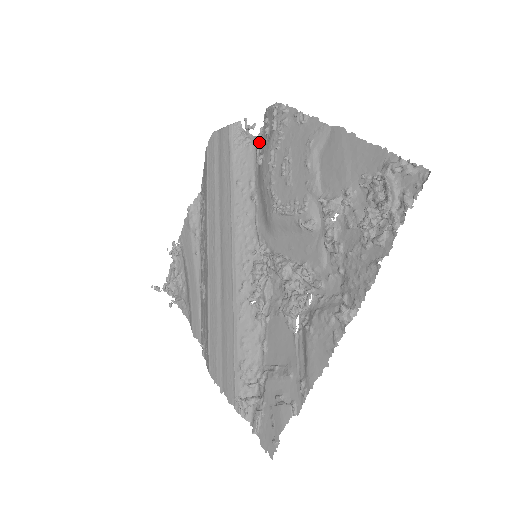
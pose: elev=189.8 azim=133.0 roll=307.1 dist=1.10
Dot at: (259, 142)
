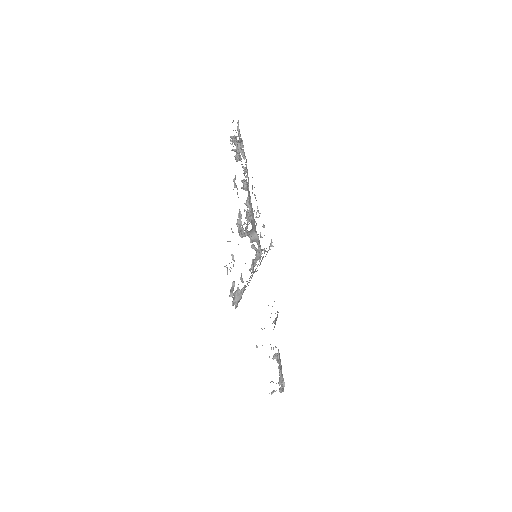
Dot at: occluded
